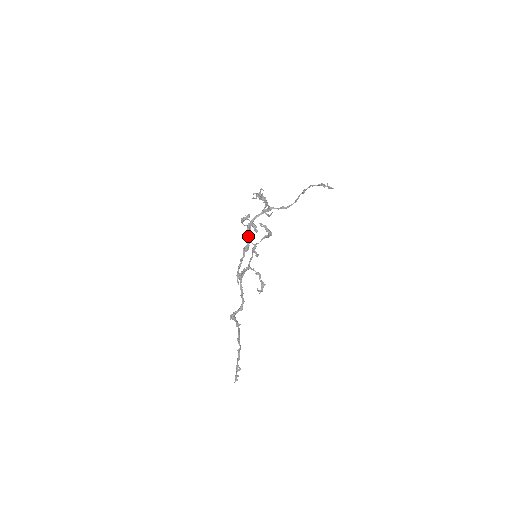
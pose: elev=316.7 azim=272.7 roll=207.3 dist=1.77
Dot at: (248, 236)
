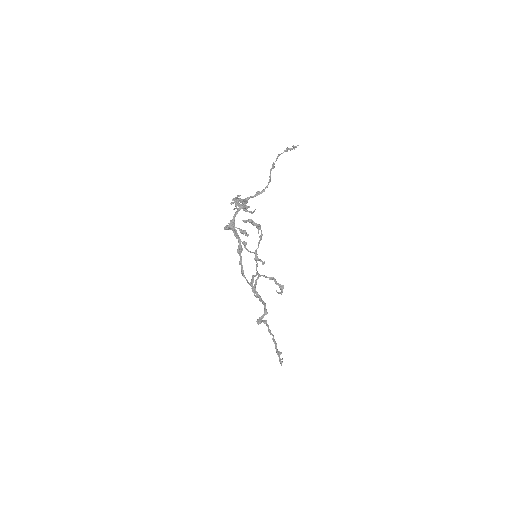
Dot at: (245, 248)
